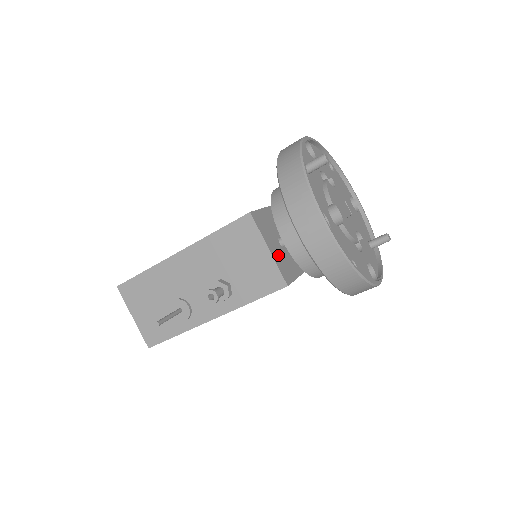
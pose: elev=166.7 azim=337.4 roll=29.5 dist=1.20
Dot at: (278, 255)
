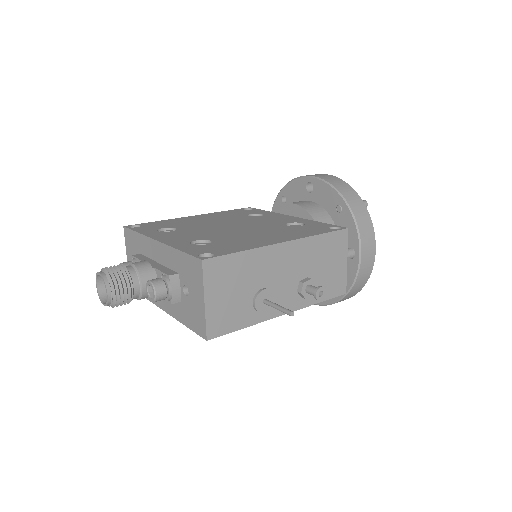
Dot at: occluded
